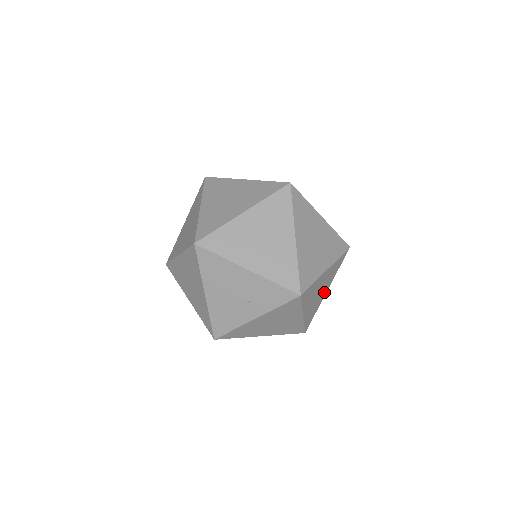
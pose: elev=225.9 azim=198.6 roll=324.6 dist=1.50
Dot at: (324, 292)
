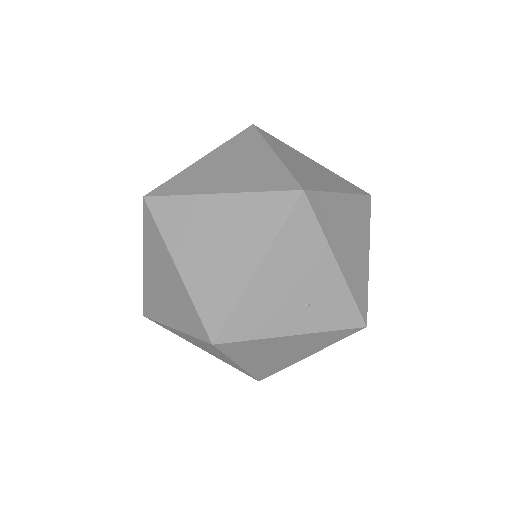
Dot at: occluded
